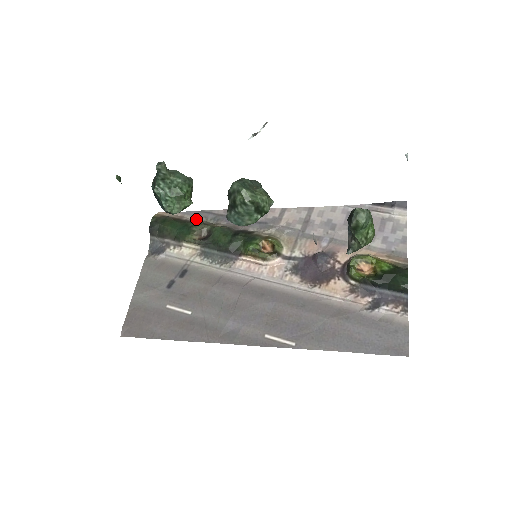
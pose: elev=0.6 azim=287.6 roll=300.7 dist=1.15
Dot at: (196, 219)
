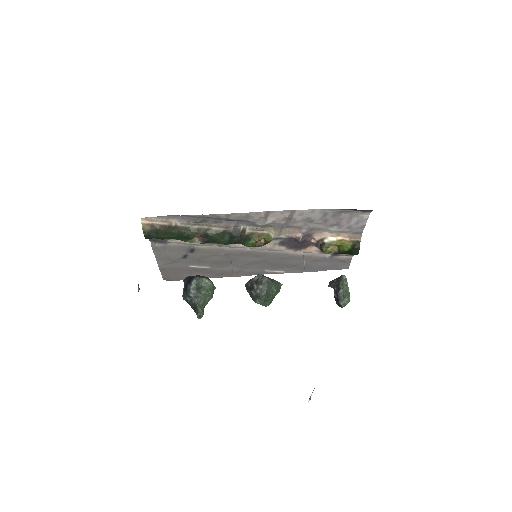
Dot at: (185, 222)
